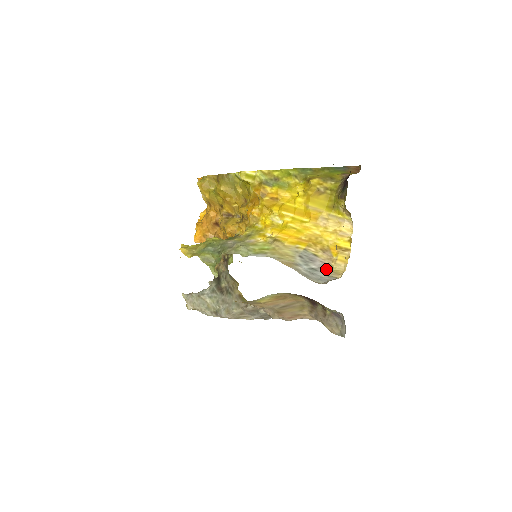
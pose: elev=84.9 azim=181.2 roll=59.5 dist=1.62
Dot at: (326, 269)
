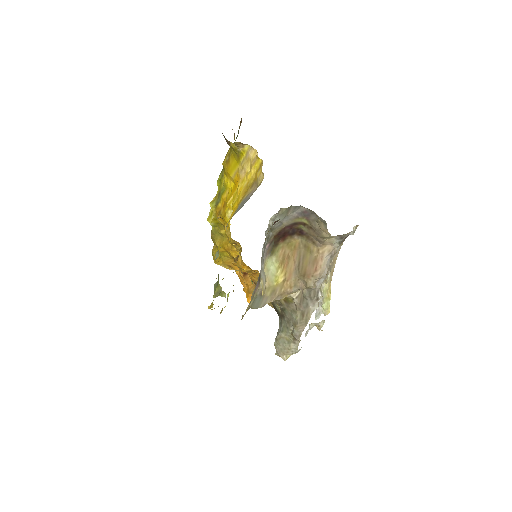
Dot at: (253, 192)
